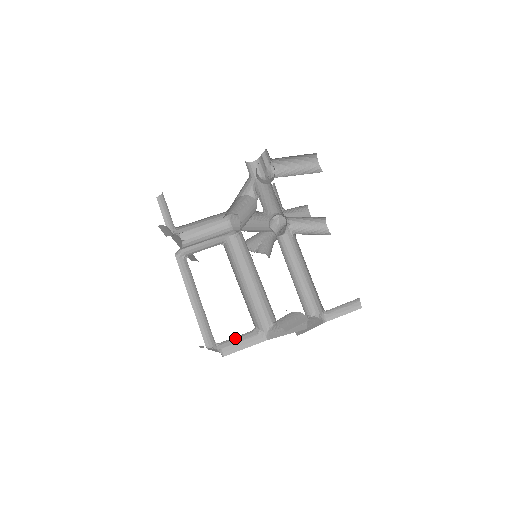
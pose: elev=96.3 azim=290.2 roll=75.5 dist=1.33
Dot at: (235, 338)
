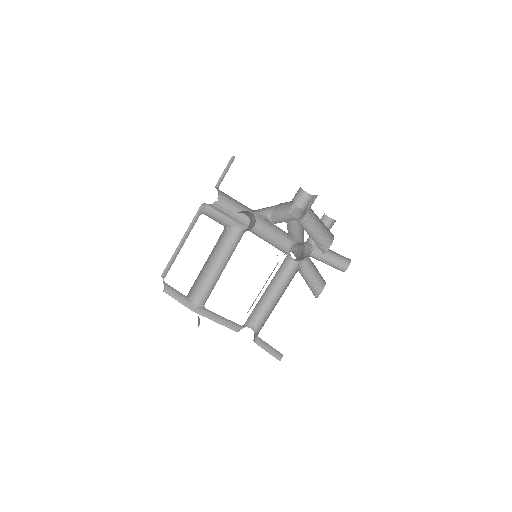
Dot at: (175, 289)
